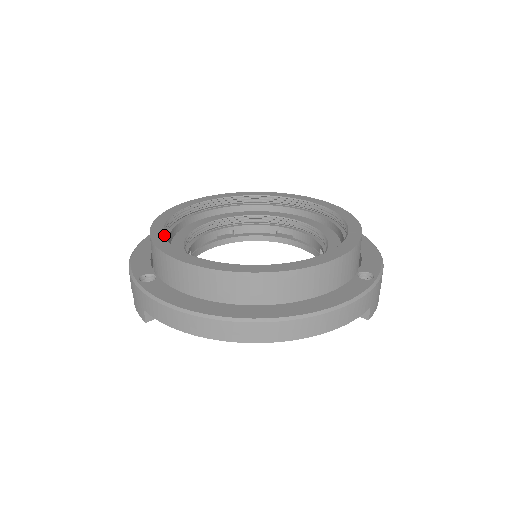
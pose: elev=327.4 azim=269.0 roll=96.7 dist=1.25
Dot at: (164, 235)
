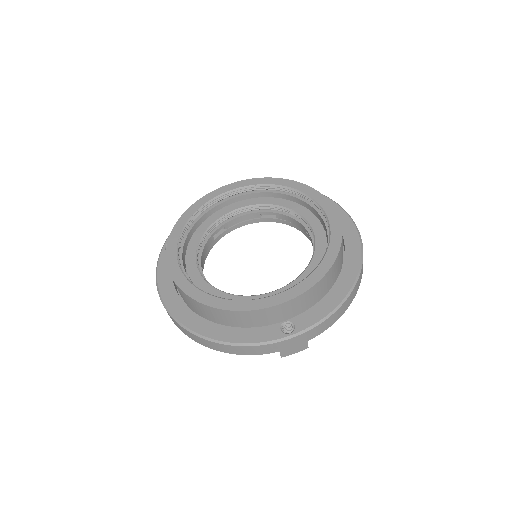
Dot at: (187, 221)
